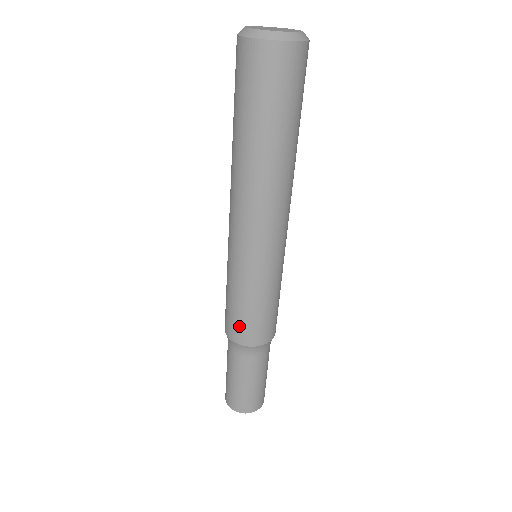
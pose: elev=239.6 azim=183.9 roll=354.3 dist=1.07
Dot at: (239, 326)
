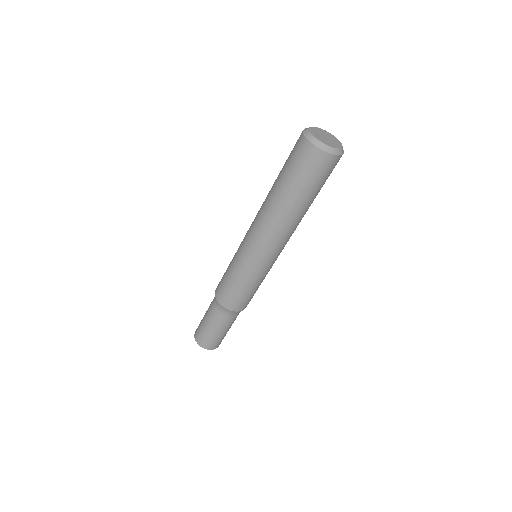
Dot at: (224, 292)
